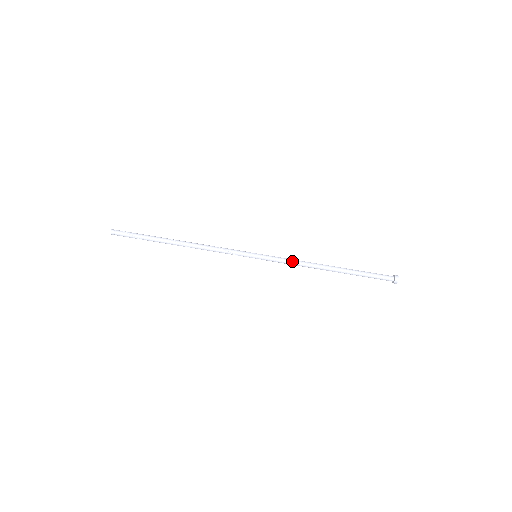
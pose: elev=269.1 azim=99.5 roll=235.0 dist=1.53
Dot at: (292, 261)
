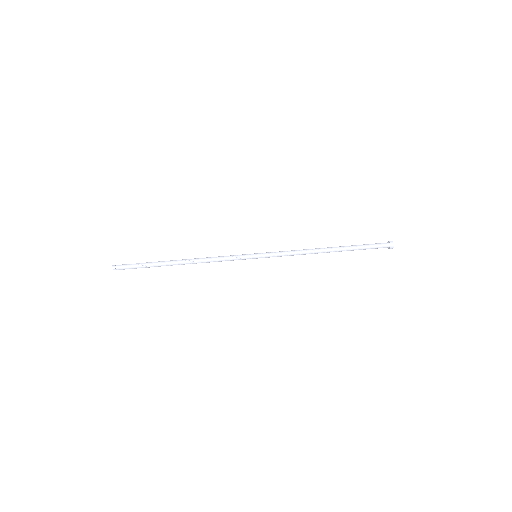
Dot at: occluded
